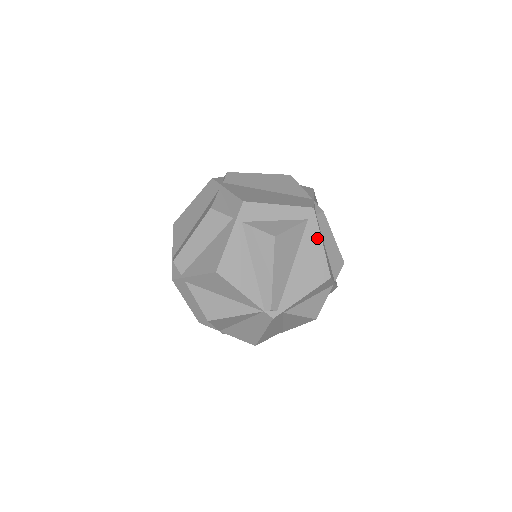
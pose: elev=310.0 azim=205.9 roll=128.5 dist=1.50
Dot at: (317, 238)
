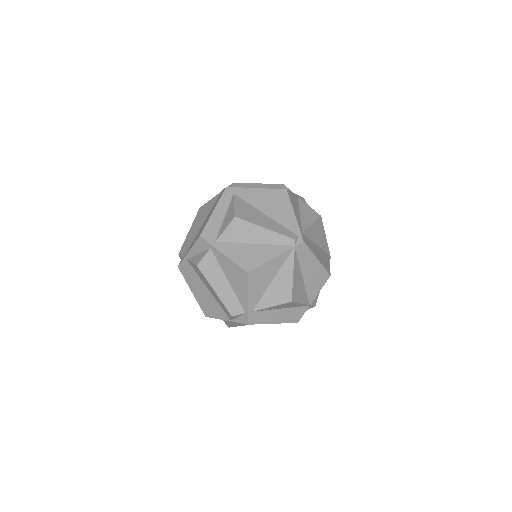
Dot at: (251, 191)
